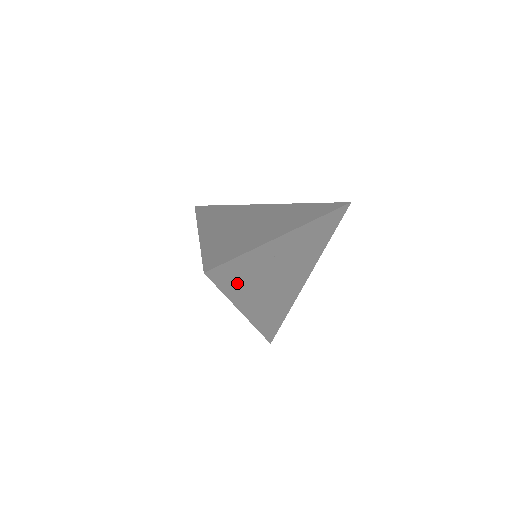
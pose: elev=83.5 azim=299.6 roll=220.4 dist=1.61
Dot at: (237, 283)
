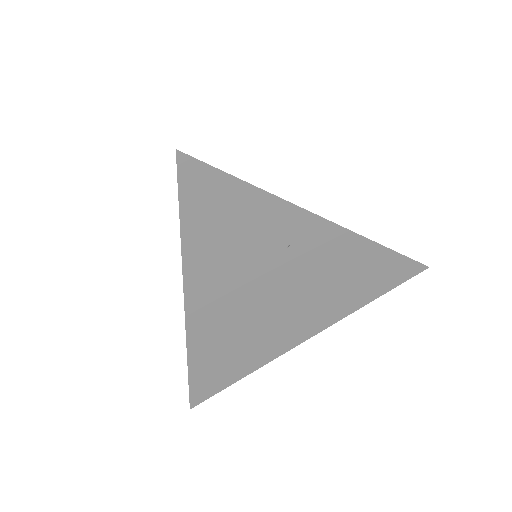
Dot at: (211, 234)
